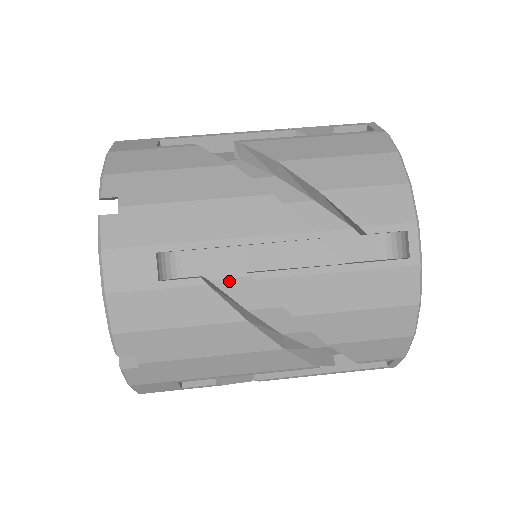
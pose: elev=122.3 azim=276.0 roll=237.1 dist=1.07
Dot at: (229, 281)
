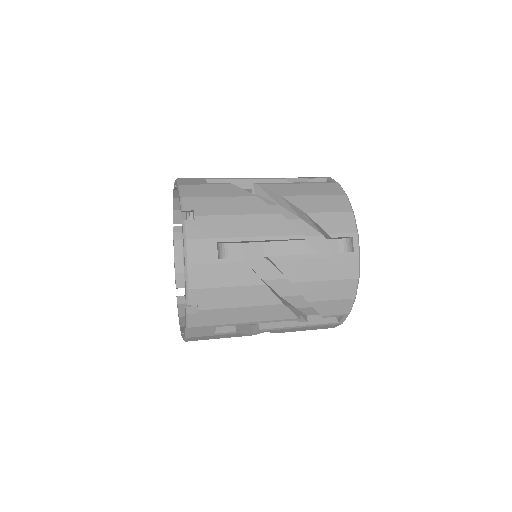
Dot at: occluded
